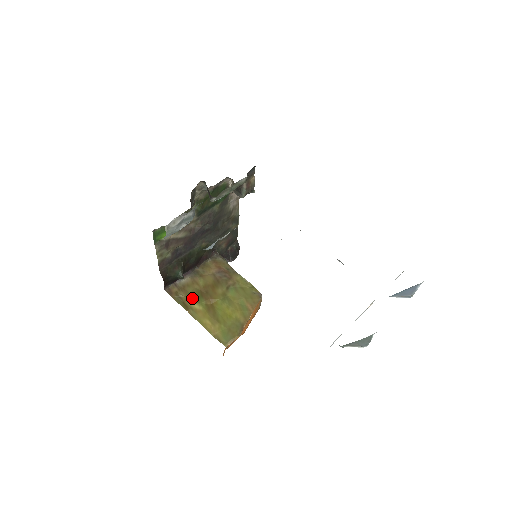
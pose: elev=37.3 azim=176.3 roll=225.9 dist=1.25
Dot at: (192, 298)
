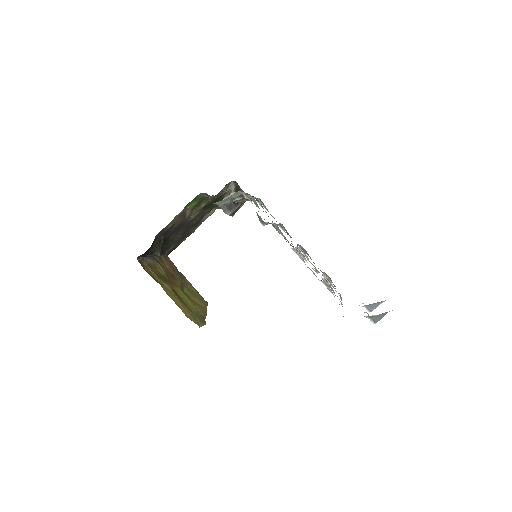
Dot at: (161, 277)
